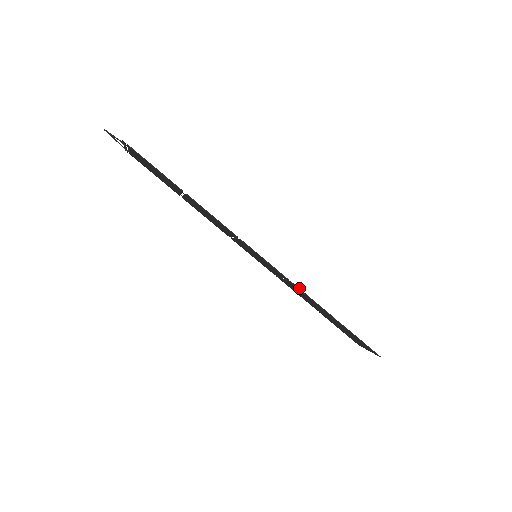
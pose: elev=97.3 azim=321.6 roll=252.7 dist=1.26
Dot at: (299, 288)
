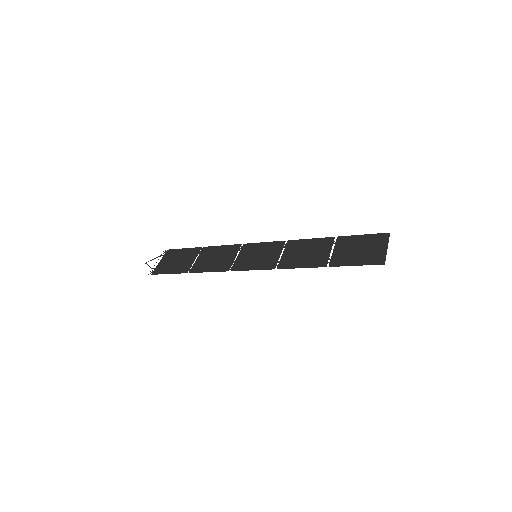
Dot at: (285, 268)
